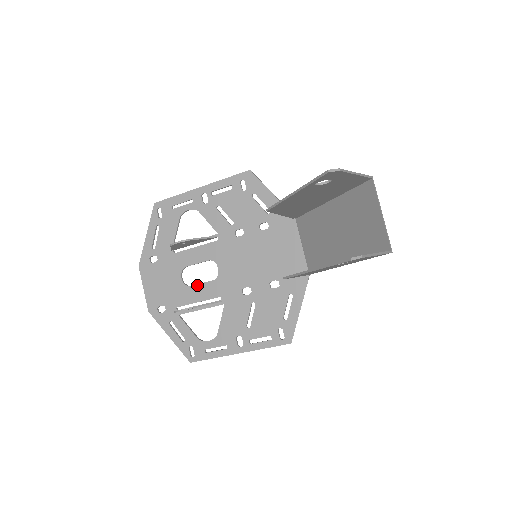
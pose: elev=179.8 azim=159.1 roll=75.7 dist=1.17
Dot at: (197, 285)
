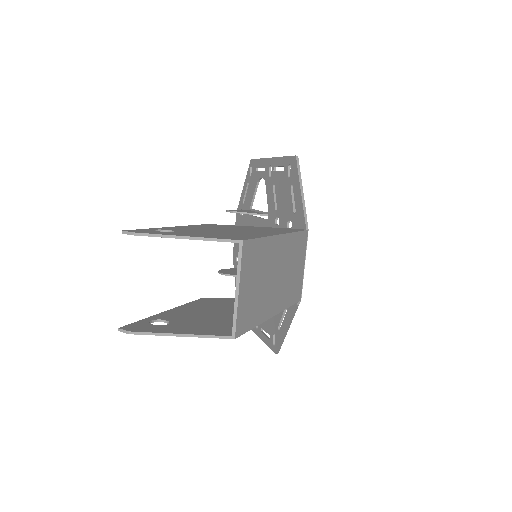
Dot at: occluded
